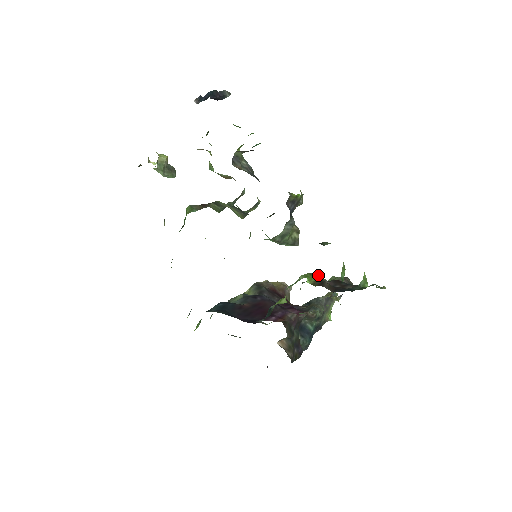
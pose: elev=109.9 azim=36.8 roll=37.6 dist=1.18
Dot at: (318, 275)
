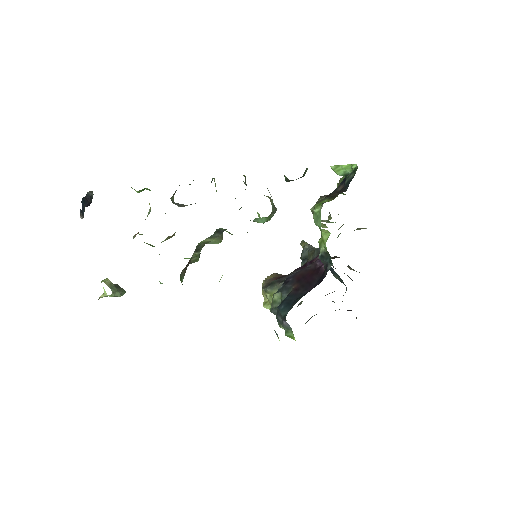
Dot at: (320, 200)
